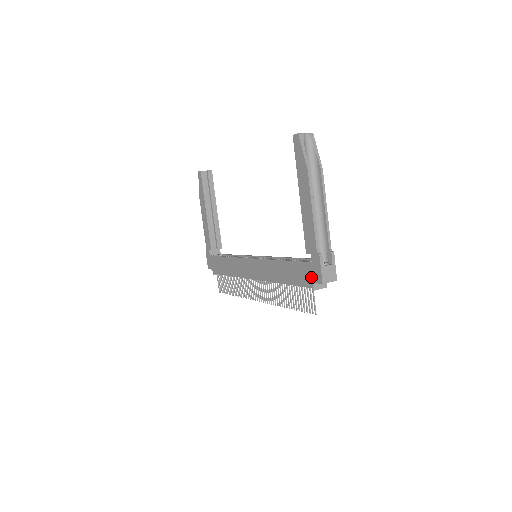
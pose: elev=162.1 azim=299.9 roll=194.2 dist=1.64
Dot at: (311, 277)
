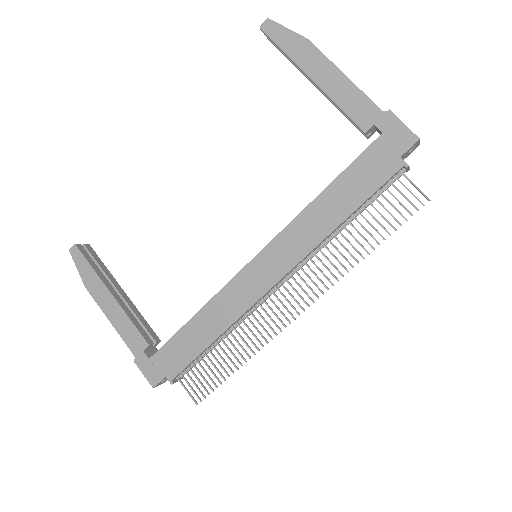
Dot at: (394, 152)
